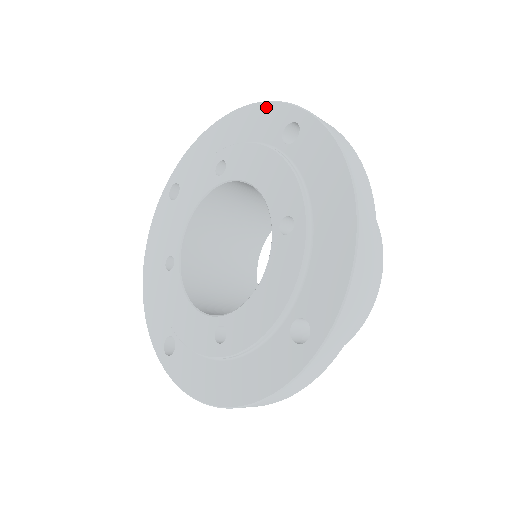
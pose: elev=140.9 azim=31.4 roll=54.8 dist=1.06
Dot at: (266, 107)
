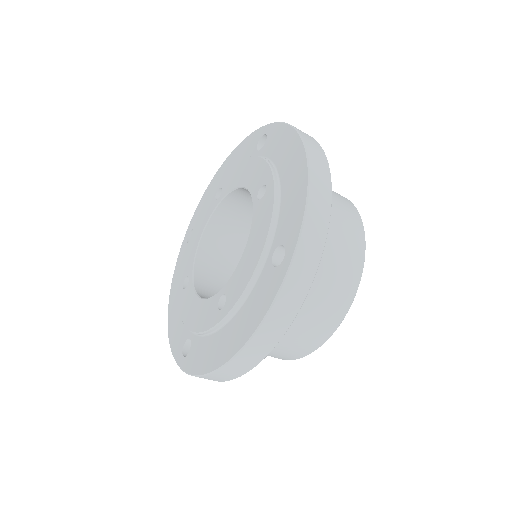
Dot at: (301, 204)
